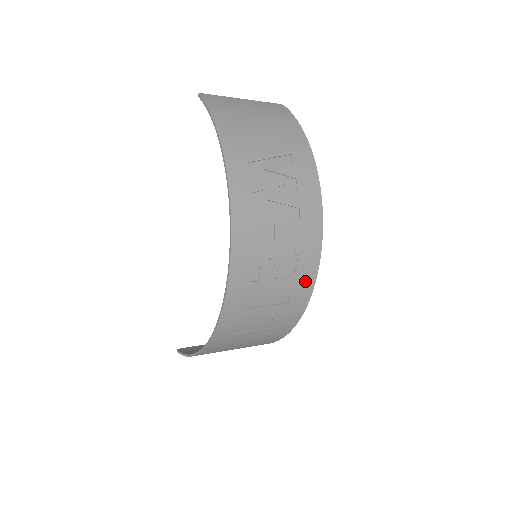
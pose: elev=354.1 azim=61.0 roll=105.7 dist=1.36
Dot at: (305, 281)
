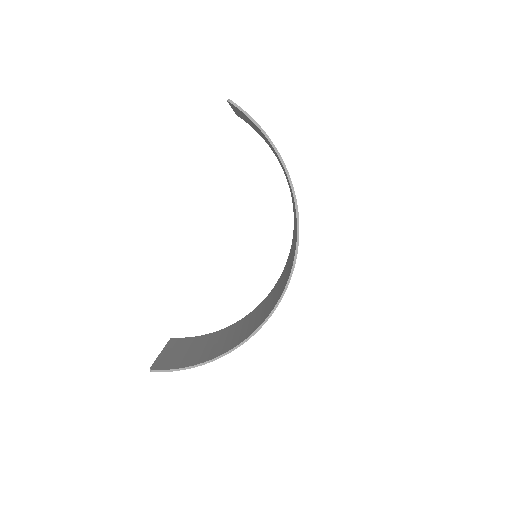
Dot at: occluded
